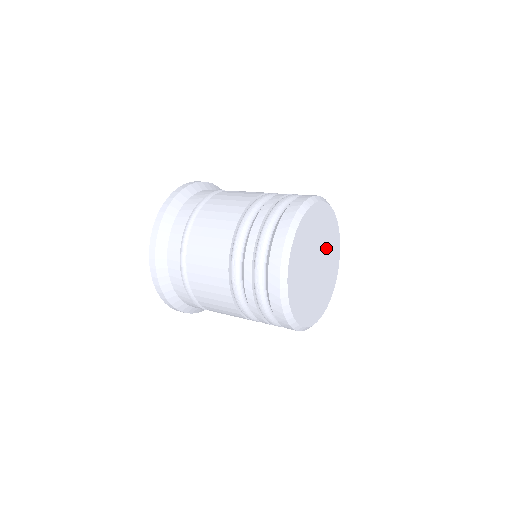
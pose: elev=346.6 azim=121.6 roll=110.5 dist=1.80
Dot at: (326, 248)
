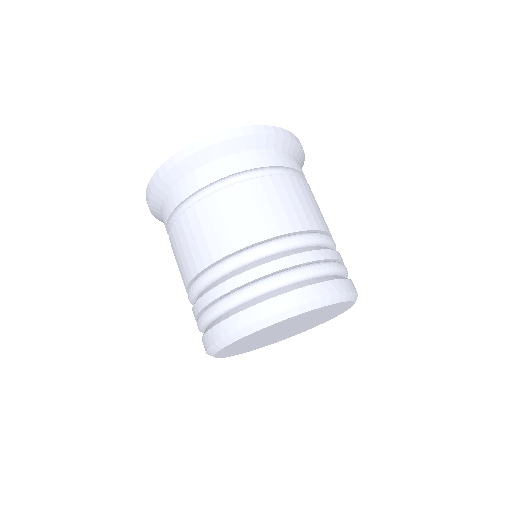
Dot at: (293, 323)
